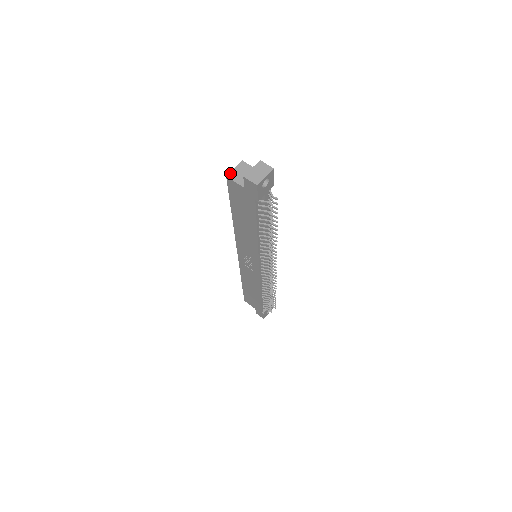
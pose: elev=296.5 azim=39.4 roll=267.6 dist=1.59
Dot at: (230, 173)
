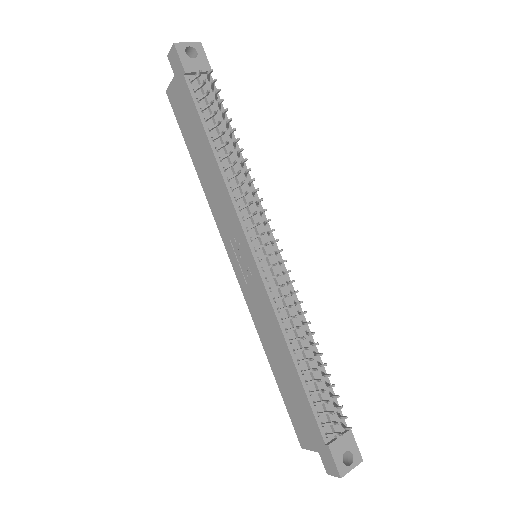
Dot at: occluded
